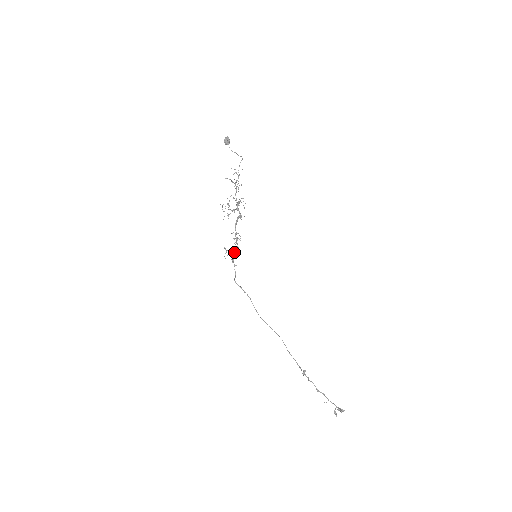
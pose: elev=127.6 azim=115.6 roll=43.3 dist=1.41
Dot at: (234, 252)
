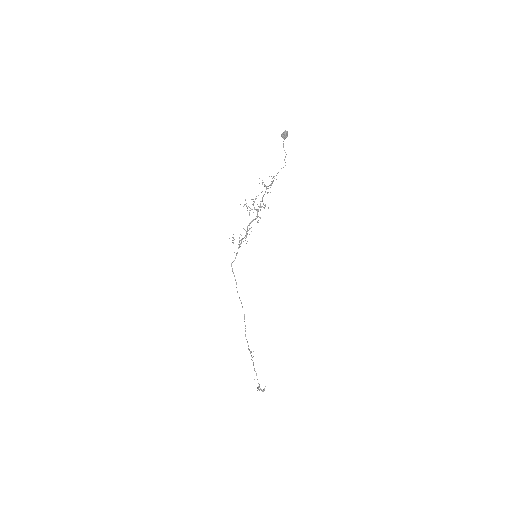
Dot at: occluded
